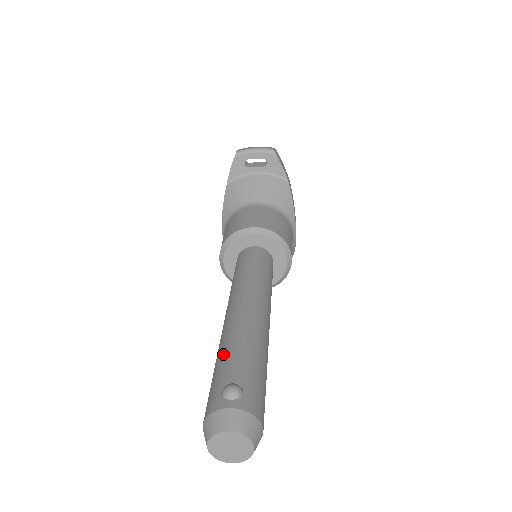
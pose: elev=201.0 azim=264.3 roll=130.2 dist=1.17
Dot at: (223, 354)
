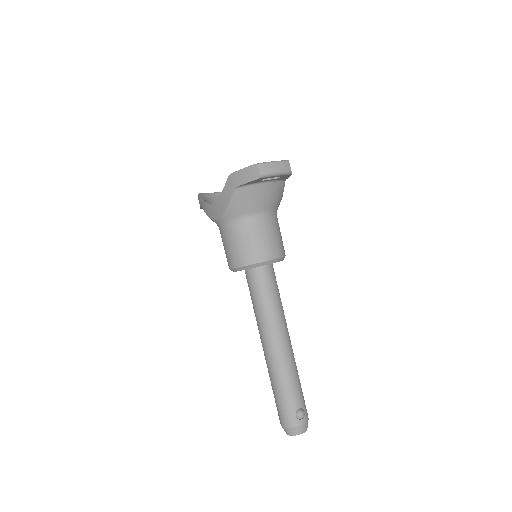
Dot at: (285, 388)
